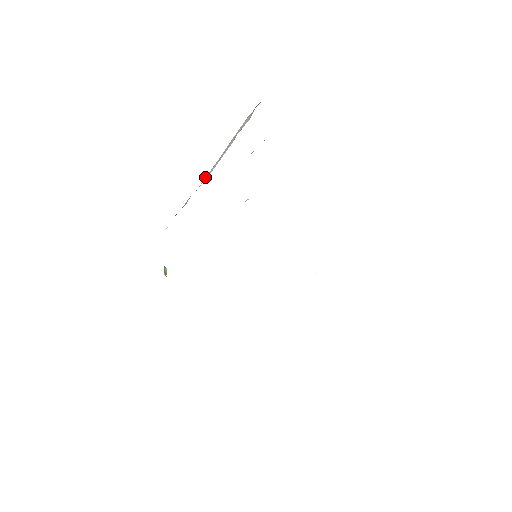
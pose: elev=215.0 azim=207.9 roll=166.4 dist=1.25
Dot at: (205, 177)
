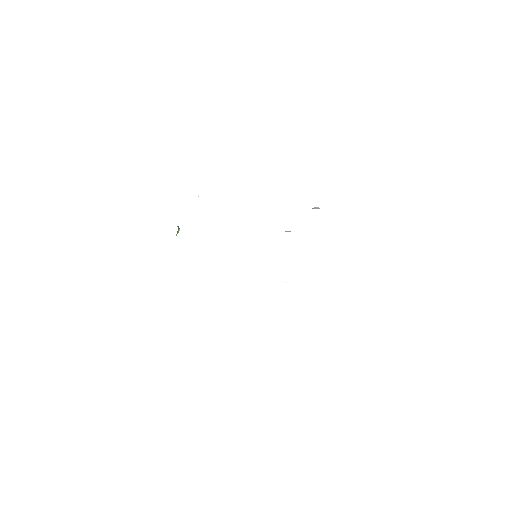
Dot at: occluded
